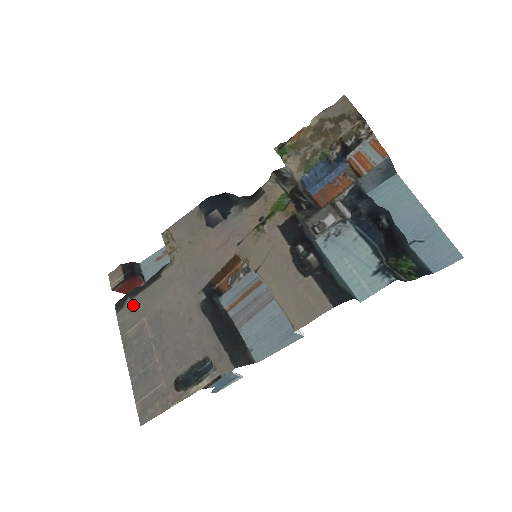
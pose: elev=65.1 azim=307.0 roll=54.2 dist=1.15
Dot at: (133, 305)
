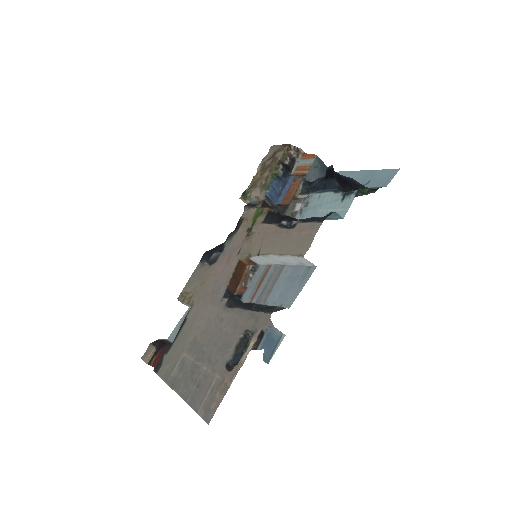
Dot at: (170, 356)
